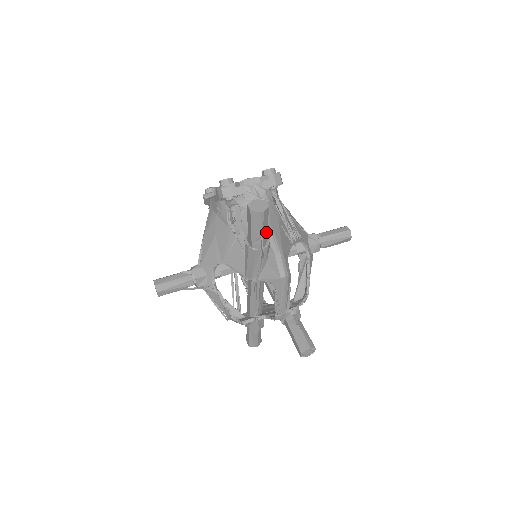
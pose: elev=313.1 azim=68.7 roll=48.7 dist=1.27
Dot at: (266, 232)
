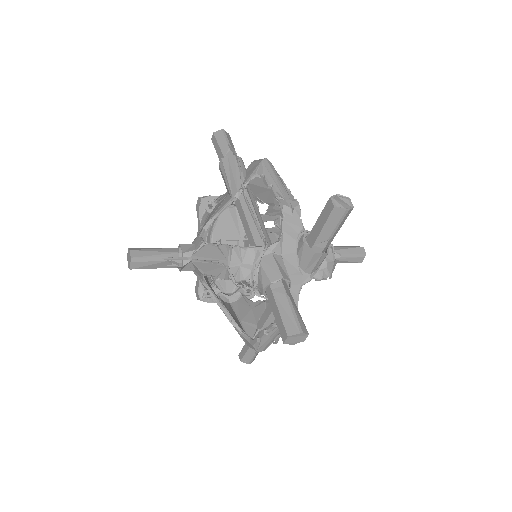
Dot at: occluded
